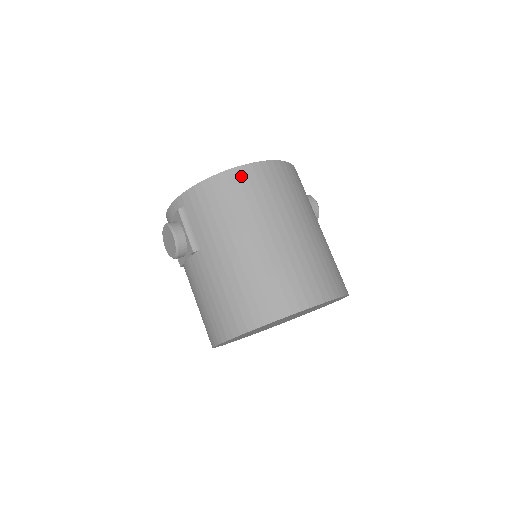
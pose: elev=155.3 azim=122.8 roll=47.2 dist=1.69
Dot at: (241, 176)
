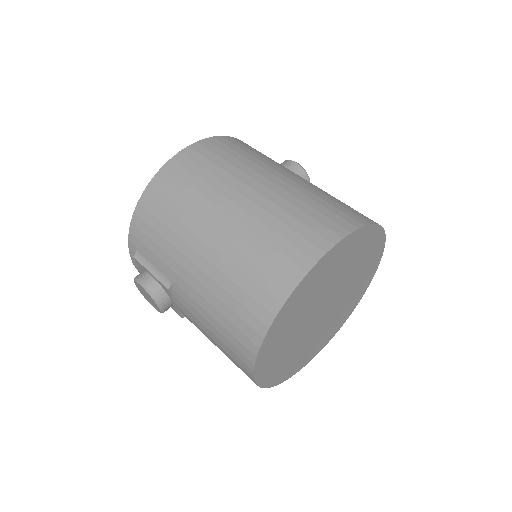
Dot at: (166, 177)
